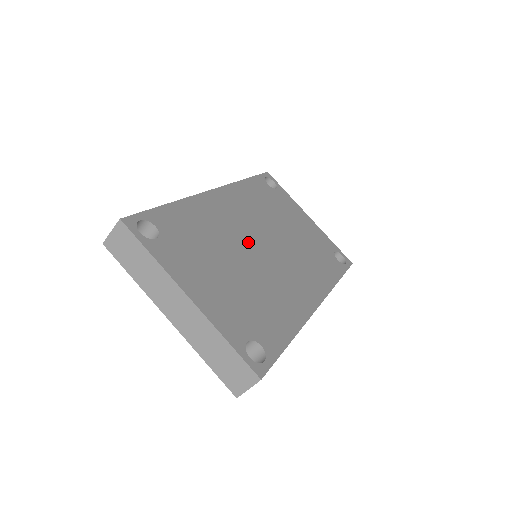
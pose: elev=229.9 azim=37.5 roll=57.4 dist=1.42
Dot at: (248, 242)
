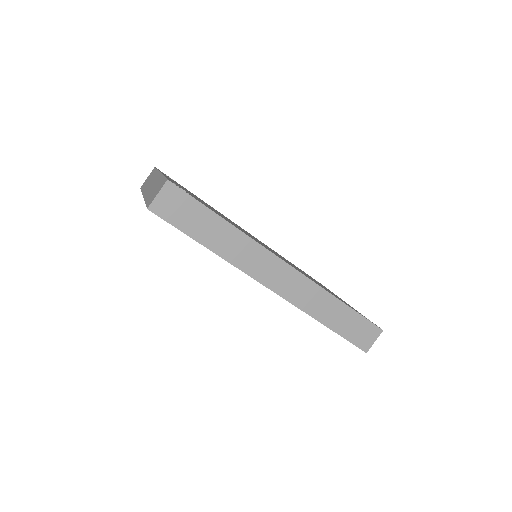
Dot at: occluded
